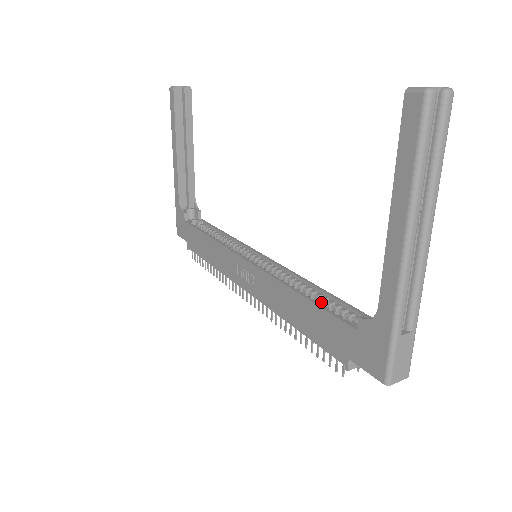
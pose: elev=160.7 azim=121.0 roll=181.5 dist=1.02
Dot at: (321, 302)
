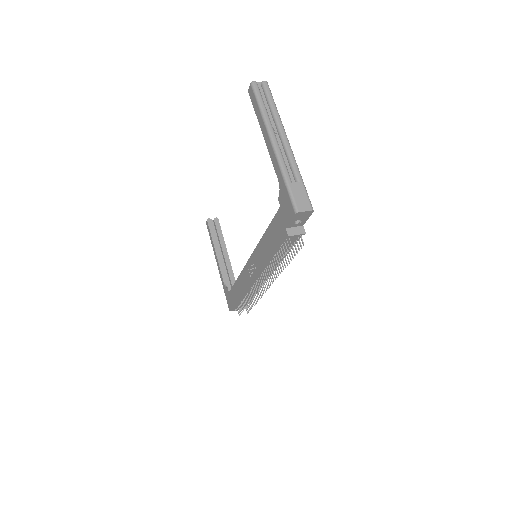
Dot at: occluded
